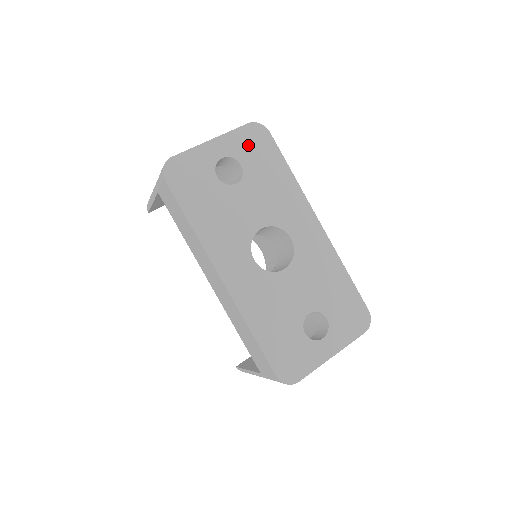
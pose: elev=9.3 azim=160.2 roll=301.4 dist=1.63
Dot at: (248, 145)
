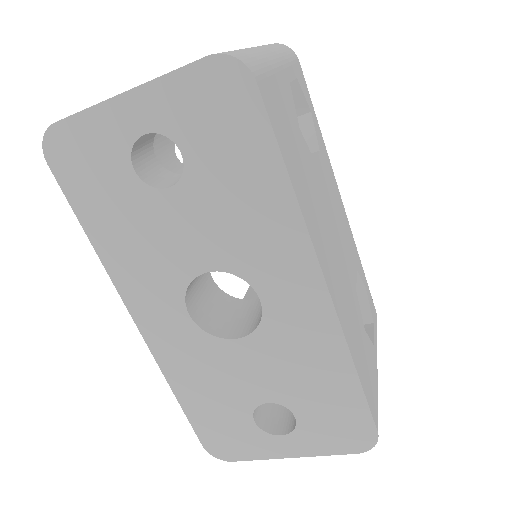
Dot at: (201, 110)
